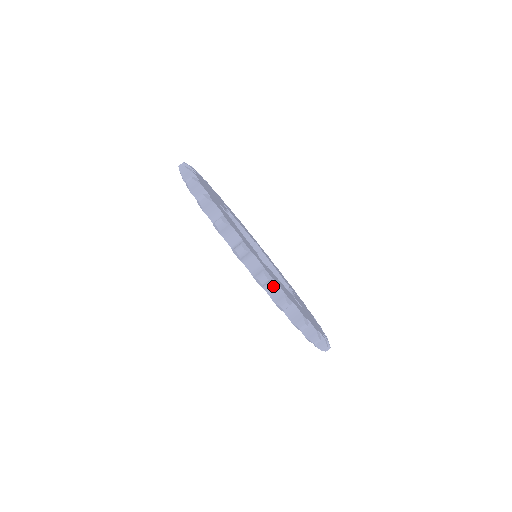
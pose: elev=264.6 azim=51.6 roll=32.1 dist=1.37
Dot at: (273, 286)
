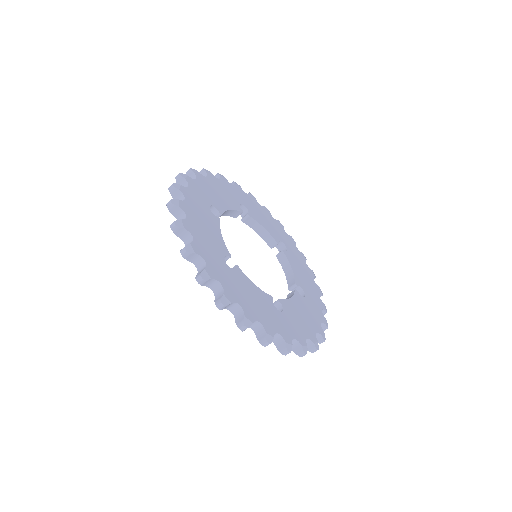
Dot at: (217, 286)
